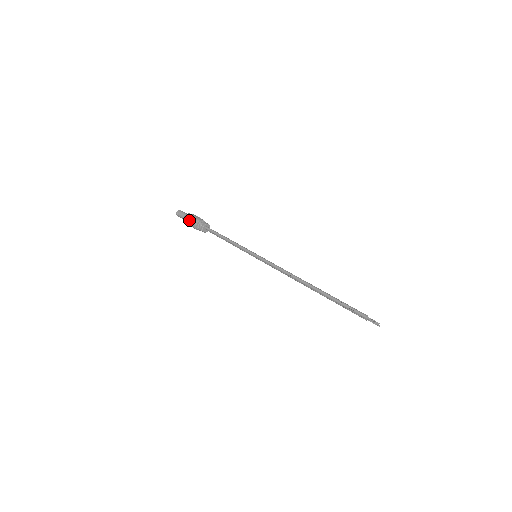
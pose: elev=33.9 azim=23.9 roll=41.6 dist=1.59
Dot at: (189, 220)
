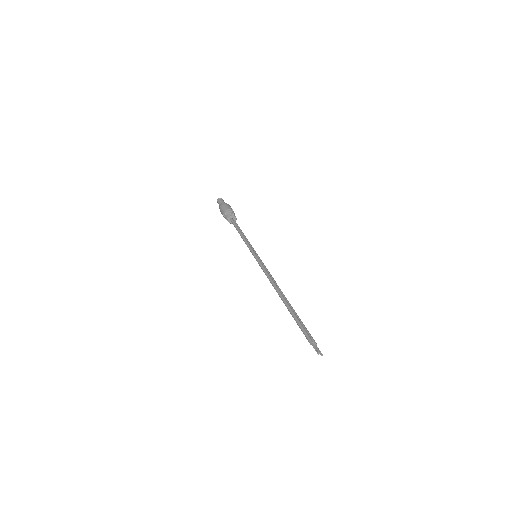
Dot at: (221, 210)
